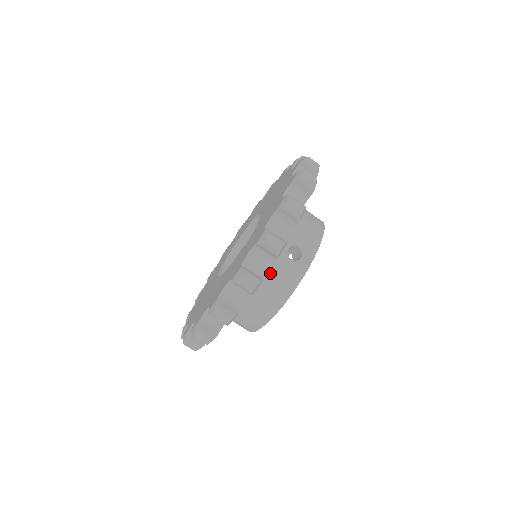
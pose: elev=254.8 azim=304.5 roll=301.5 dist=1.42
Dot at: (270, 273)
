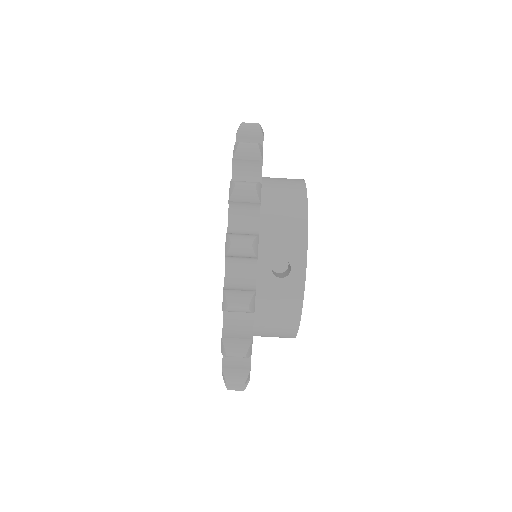
Dot at: (266, 303)
